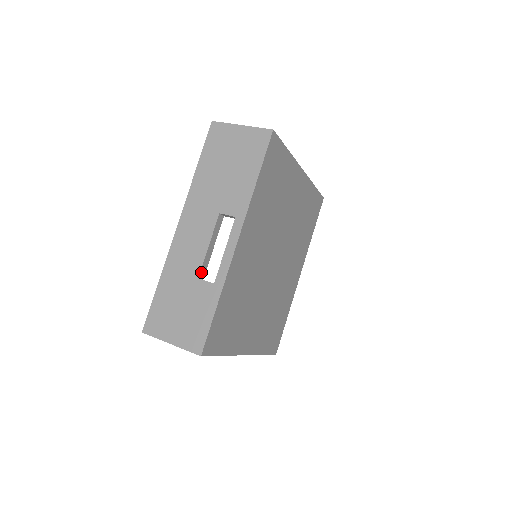
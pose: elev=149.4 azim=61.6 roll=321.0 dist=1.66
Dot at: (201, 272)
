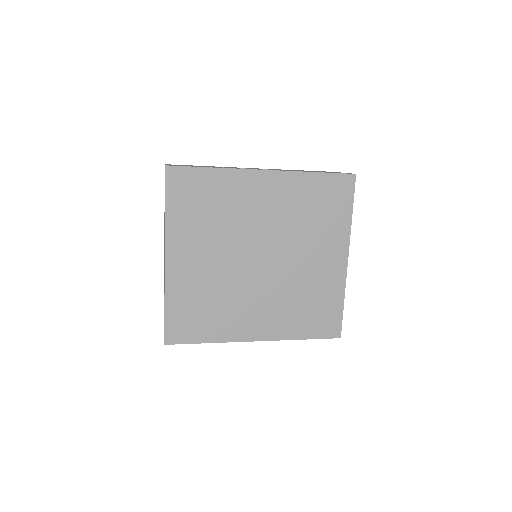
Dot at: occluded
